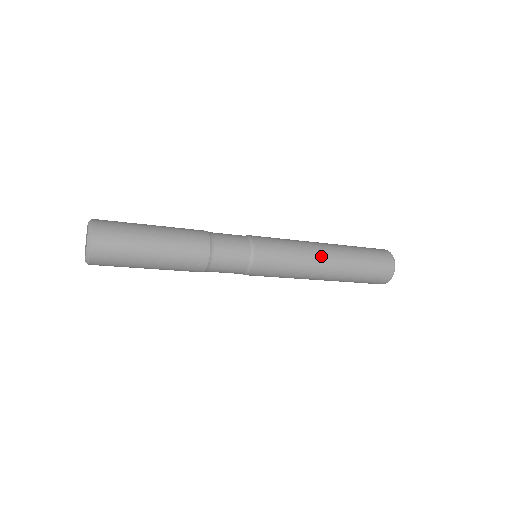
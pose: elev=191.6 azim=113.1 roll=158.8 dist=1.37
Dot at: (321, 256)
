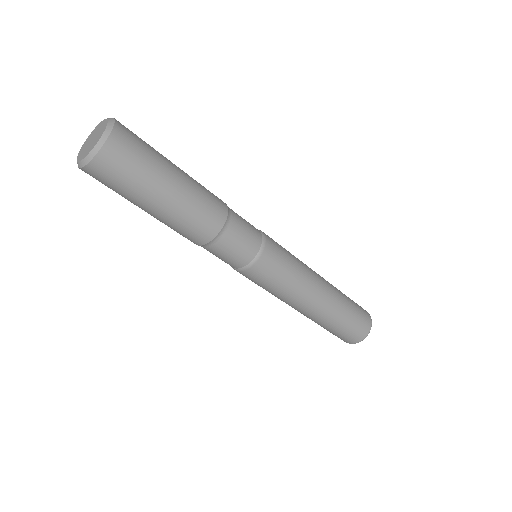
Dot at: (314, 296)
